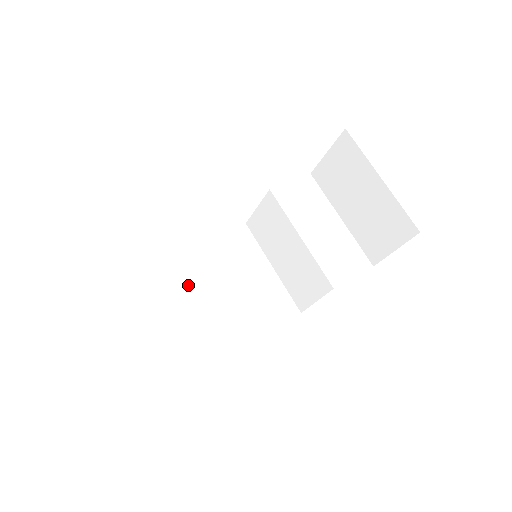
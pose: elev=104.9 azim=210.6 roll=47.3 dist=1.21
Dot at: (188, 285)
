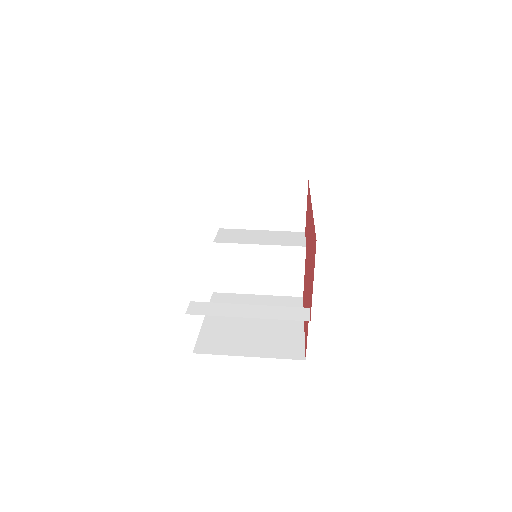
Dot at: (232, 335)
